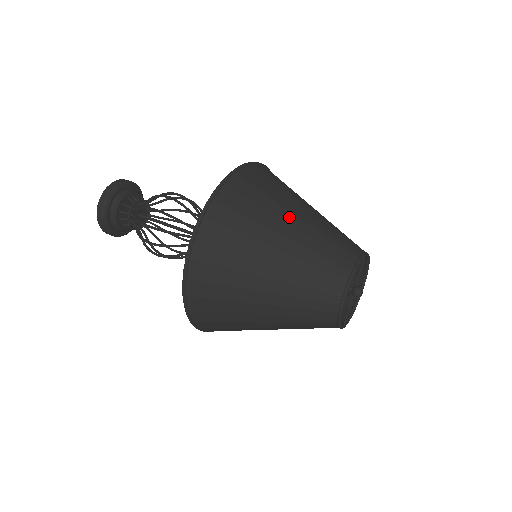
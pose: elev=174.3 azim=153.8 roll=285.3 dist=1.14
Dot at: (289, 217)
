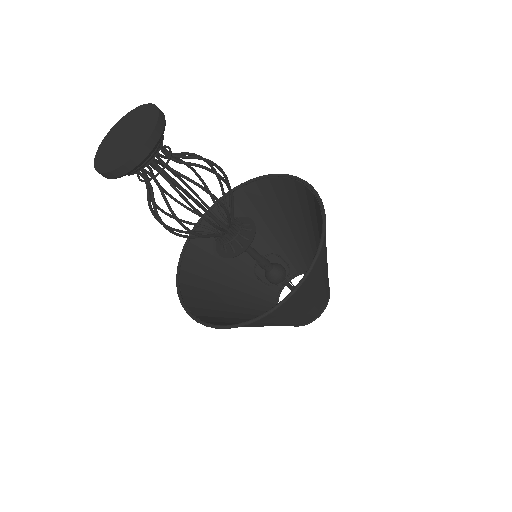
Dot at: occluded
